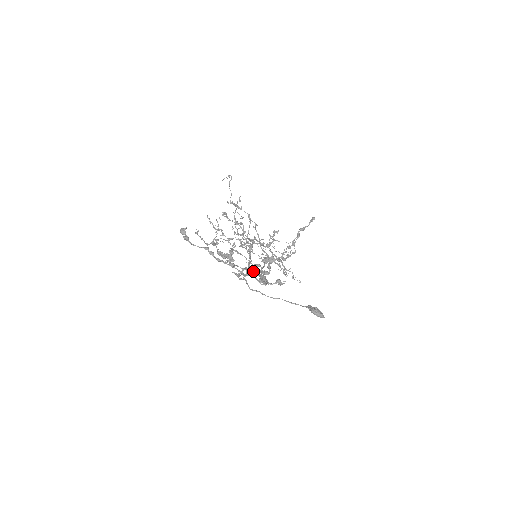
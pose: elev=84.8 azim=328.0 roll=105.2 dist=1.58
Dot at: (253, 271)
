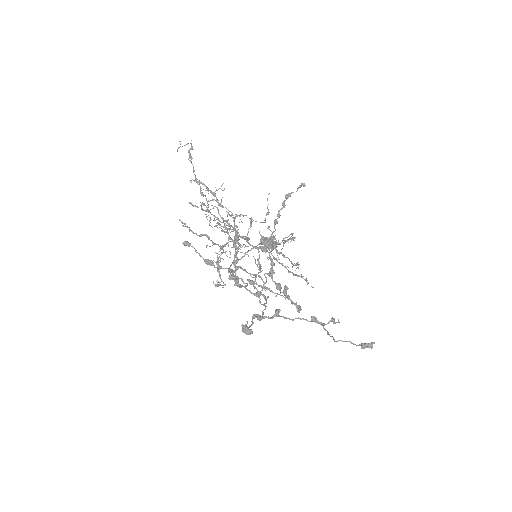
Dot at: (262, 279)
